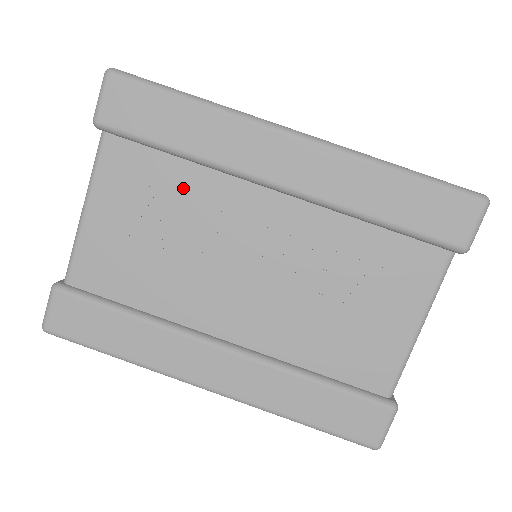
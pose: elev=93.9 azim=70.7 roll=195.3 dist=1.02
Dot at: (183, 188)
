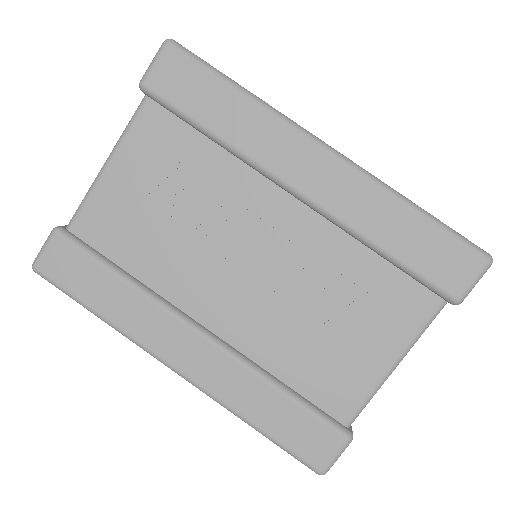
Dot at: (206, 169)
